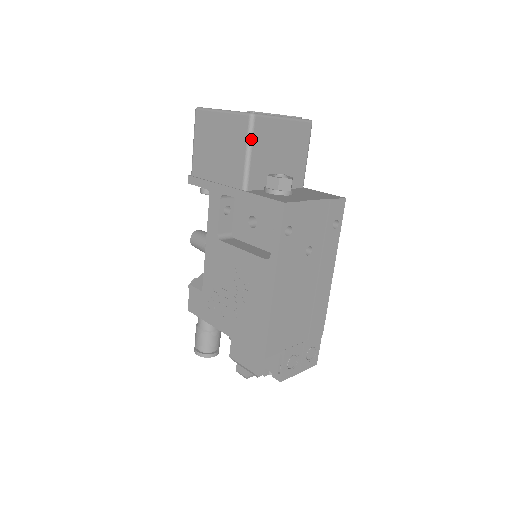
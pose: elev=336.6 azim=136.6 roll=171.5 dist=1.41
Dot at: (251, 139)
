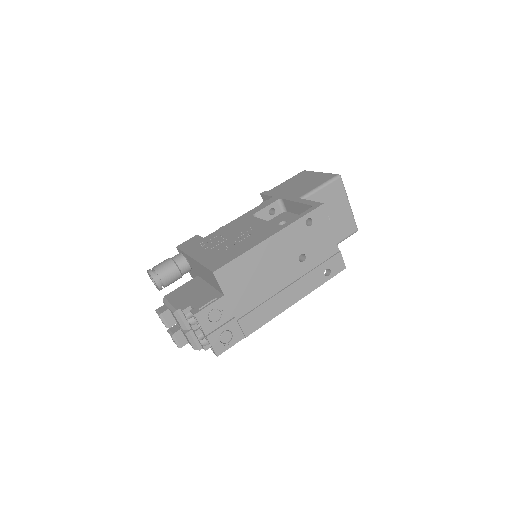
Dot at: (328, 183)
